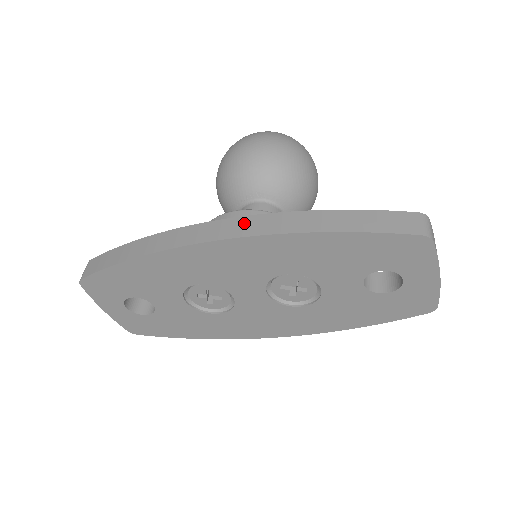
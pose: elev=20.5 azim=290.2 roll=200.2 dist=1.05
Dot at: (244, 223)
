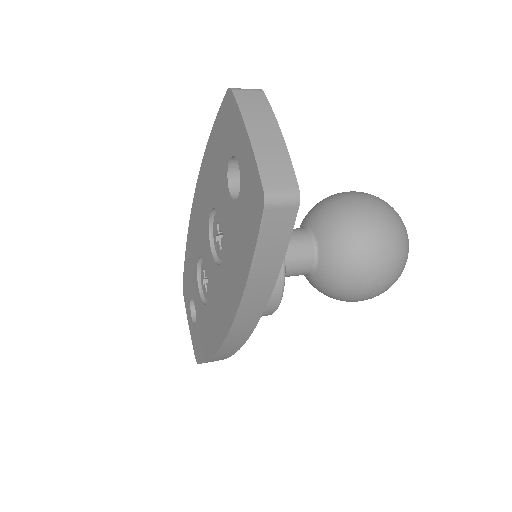
Dot at: occluded
